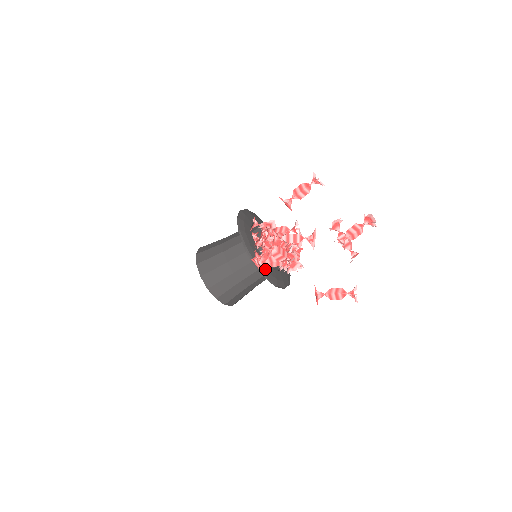
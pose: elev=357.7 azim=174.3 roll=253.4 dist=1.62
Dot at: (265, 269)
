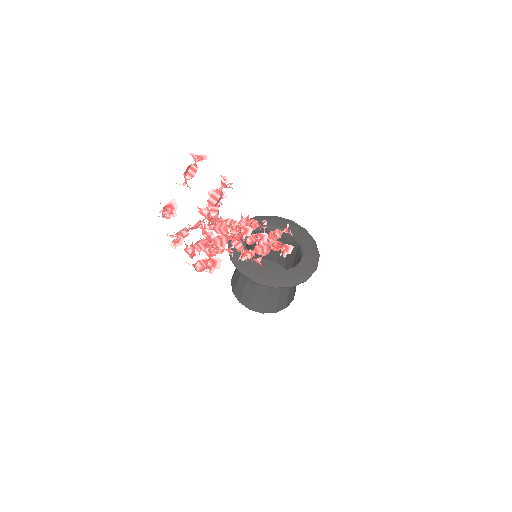
Dot at: (242, 264)
